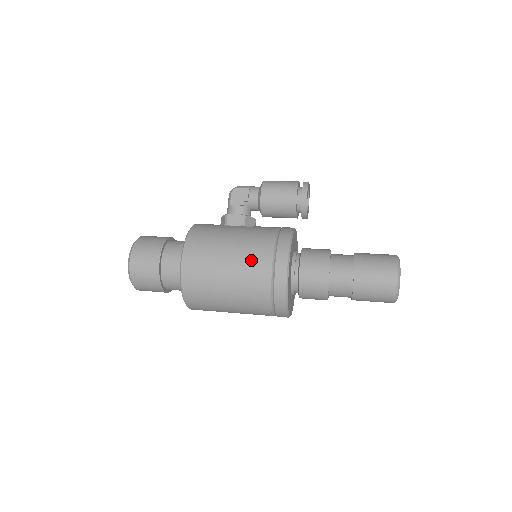
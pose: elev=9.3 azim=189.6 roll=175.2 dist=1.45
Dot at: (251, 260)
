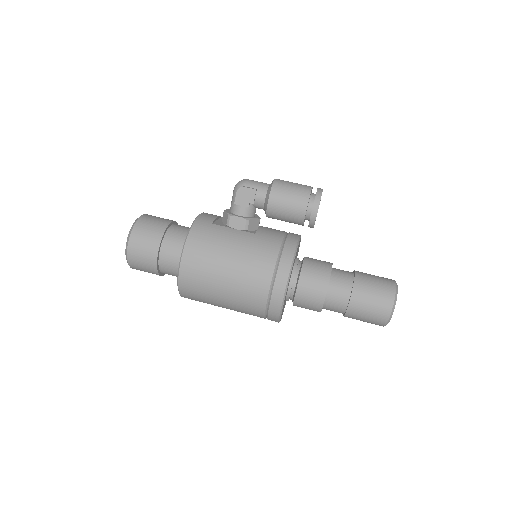
Dot at: (249, 281)
